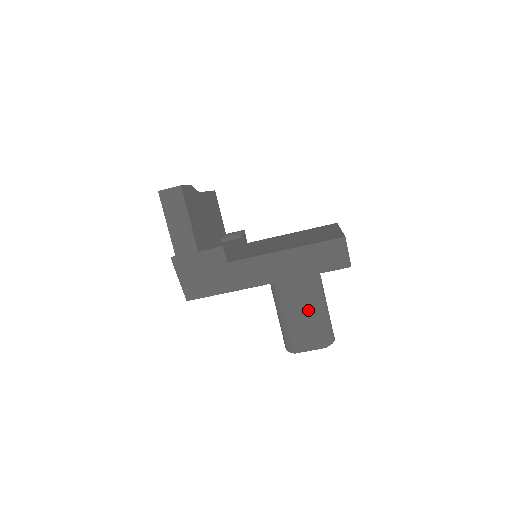
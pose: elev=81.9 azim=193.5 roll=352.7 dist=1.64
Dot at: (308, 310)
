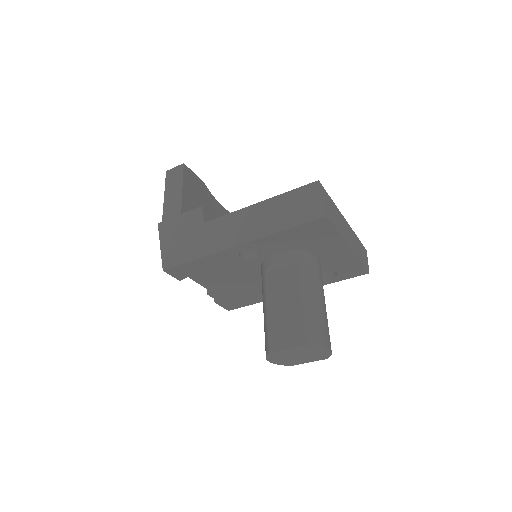
Dot at: (292, 297)
